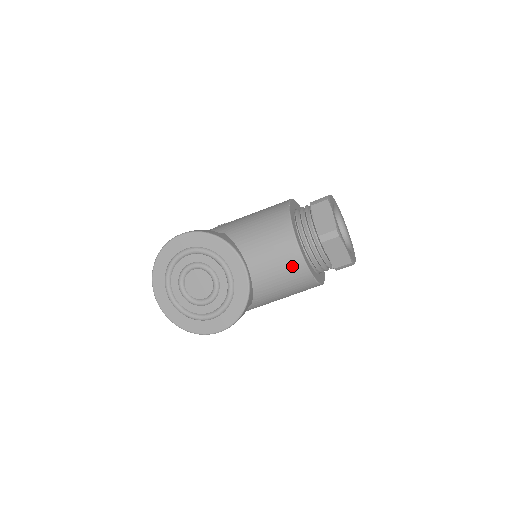
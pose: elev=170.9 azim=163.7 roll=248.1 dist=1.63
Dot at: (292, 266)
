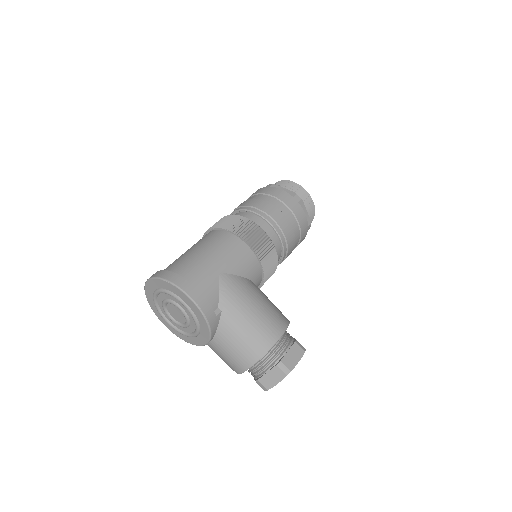
Dot at: (230, 367)
